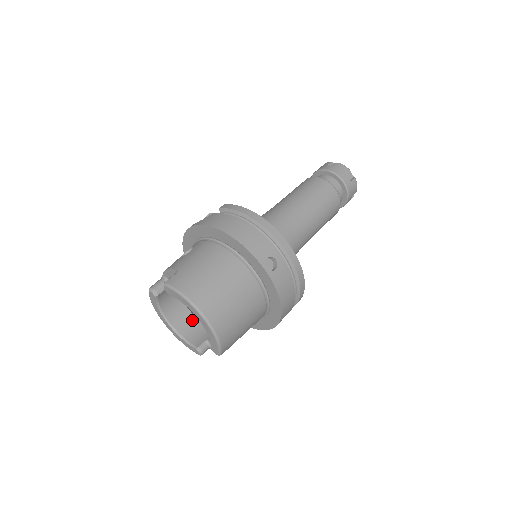
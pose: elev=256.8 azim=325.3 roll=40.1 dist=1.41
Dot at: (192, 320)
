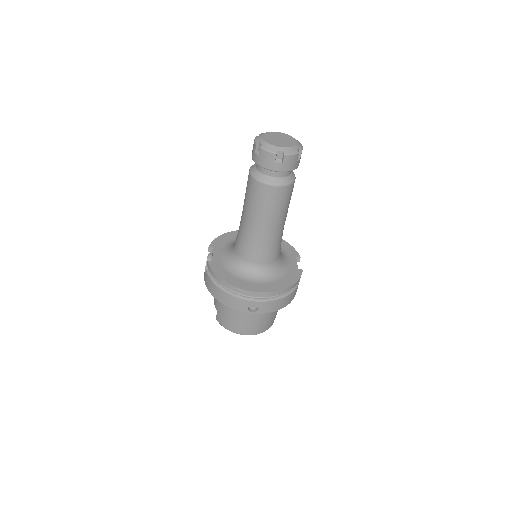
Dot at: occluded
